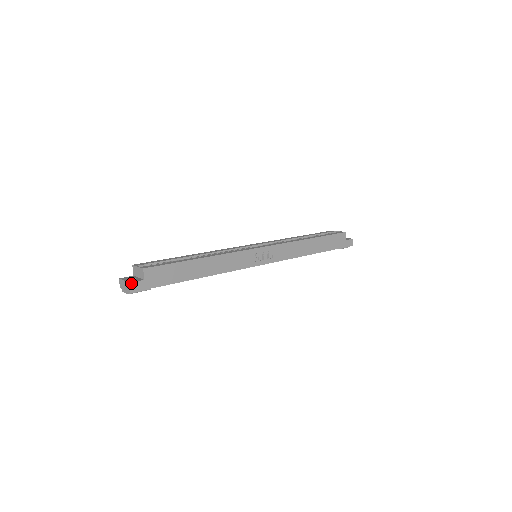
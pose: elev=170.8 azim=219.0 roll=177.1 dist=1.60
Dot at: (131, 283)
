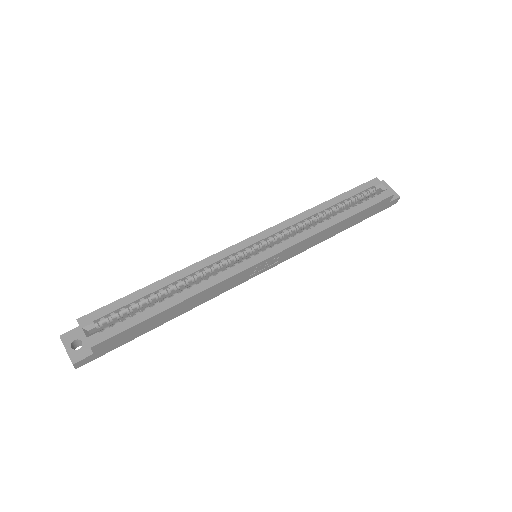
Dot at: (75, 363)
